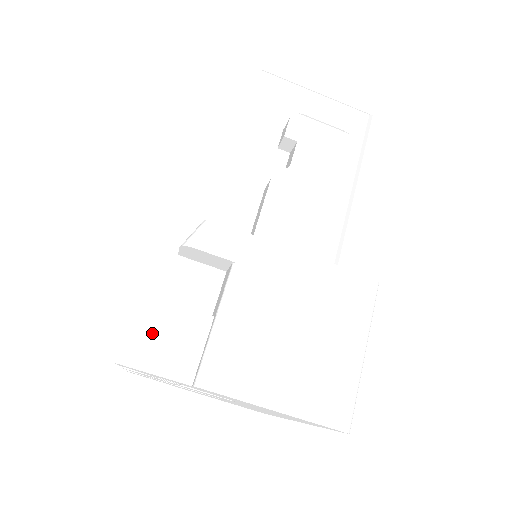
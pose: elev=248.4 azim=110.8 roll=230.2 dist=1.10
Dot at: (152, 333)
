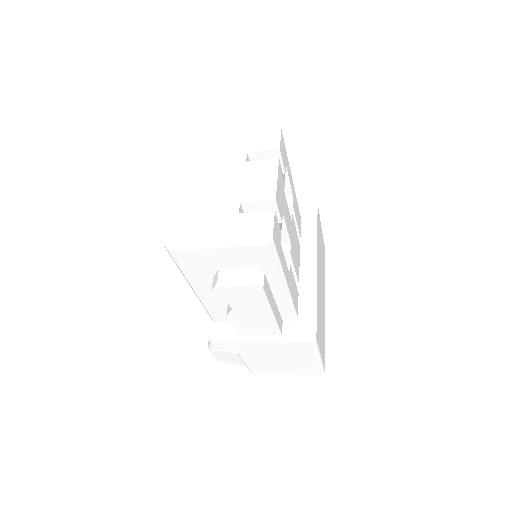
Dot at: (223, 357)
